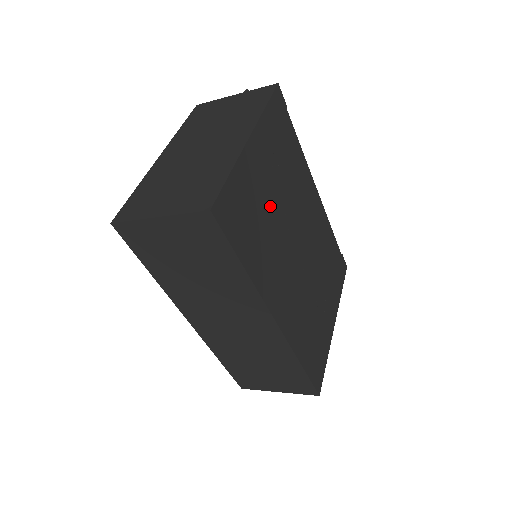
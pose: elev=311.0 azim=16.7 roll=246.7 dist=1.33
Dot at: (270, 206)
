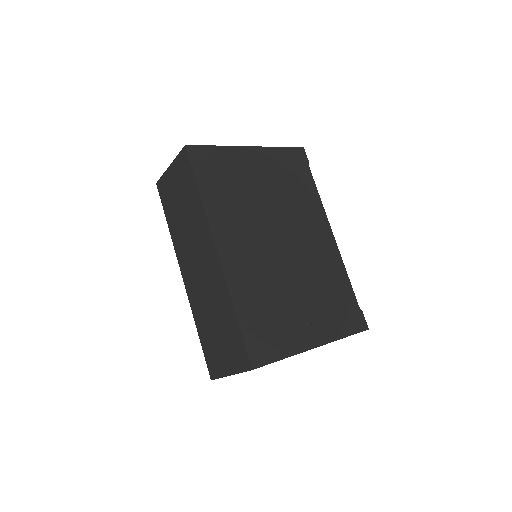
Dot at: (253, 190)
